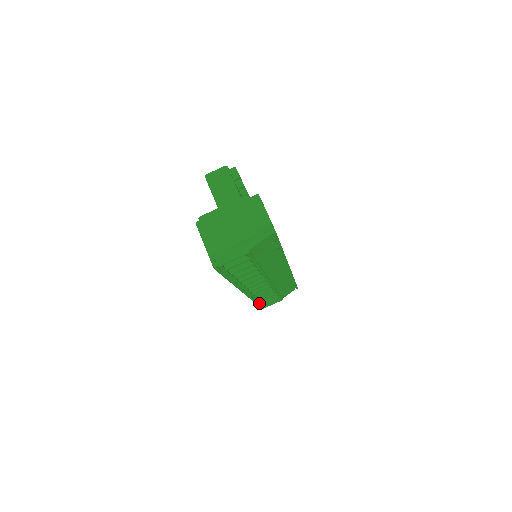
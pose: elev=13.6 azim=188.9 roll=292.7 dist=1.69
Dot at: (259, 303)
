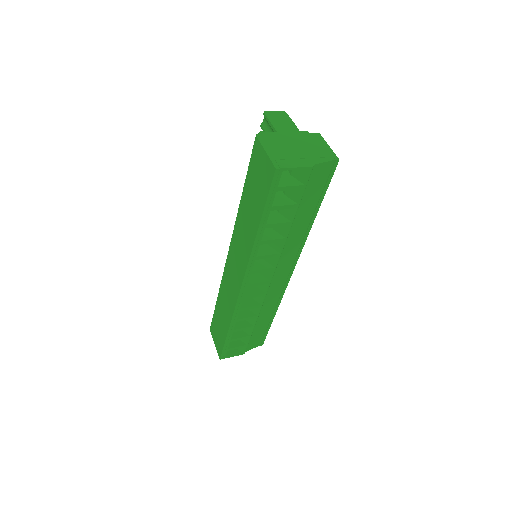
Dot at: (229, 336)
